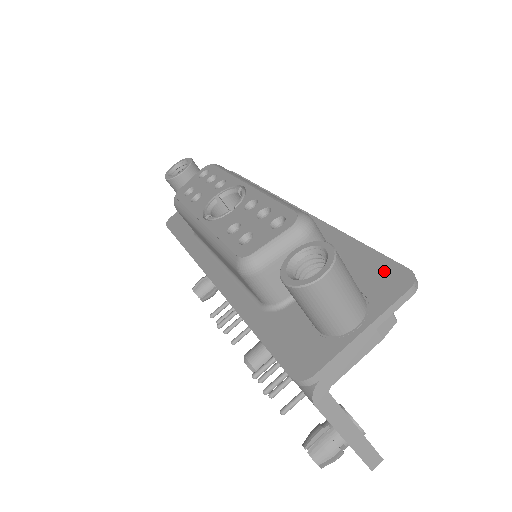
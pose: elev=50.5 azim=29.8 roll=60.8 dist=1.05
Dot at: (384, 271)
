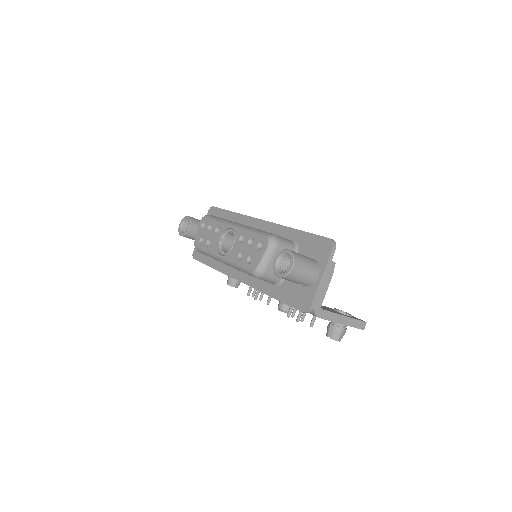
Dot at: (319, 243)
